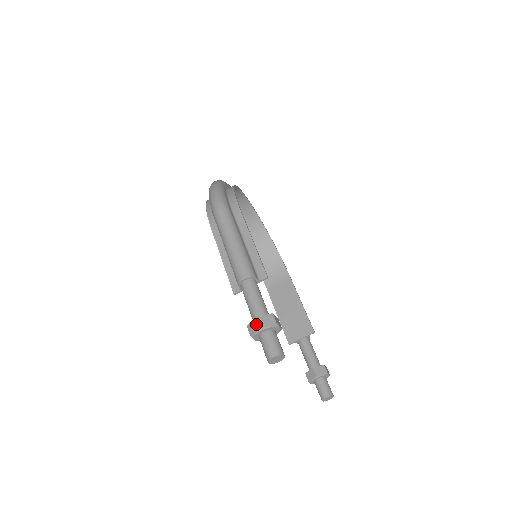
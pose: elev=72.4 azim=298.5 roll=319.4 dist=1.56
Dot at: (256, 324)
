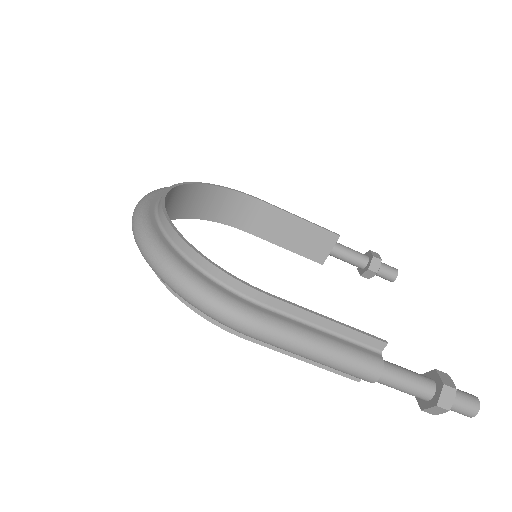
Dot at: (440, 410)
